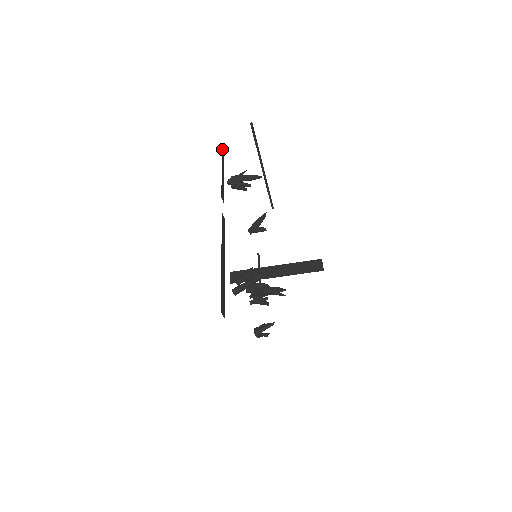
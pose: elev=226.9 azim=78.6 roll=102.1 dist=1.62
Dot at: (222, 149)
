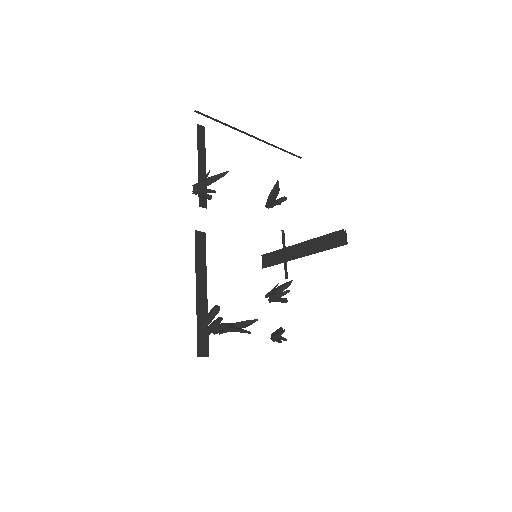
Dot at: (199, 134)
